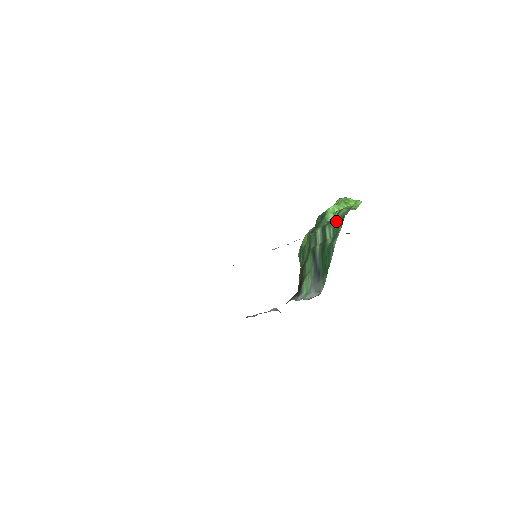
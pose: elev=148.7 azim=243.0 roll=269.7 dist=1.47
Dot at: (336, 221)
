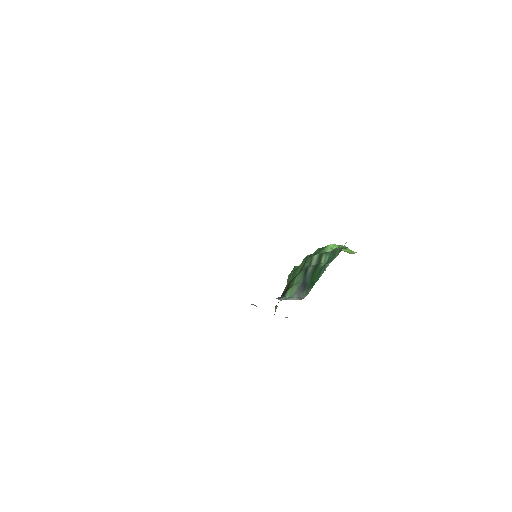
Dot at: (334, 252)
